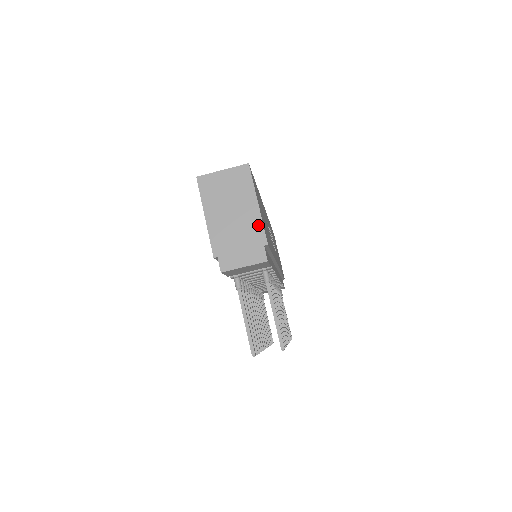
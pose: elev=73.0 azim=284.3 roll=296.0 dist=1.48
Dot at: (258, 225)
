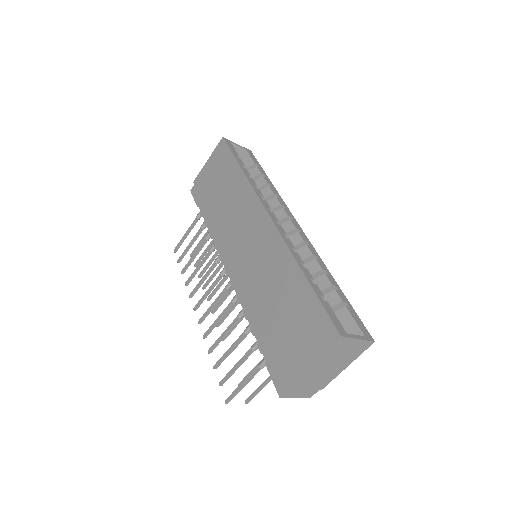
Dot at: (331, 379)
